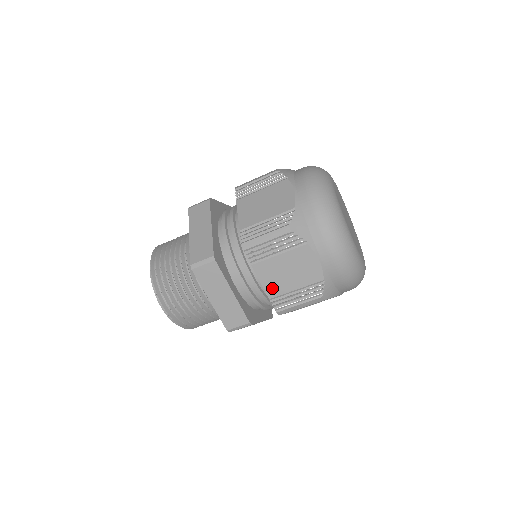
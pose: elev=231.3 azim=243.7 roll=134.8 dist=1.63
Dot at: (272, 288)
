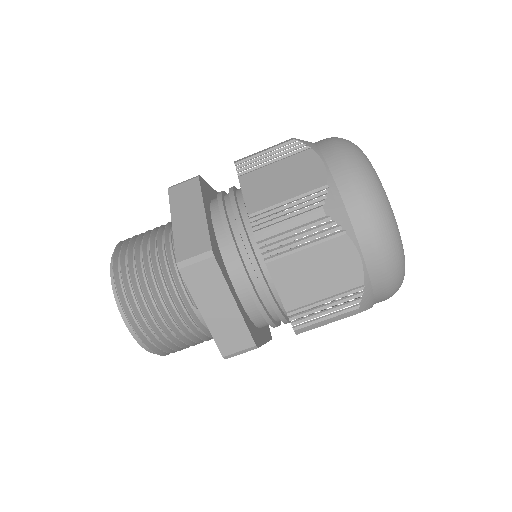
Dot at: (256, 201)
